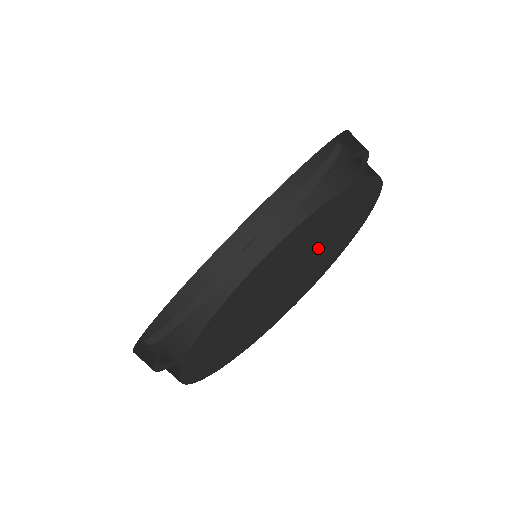
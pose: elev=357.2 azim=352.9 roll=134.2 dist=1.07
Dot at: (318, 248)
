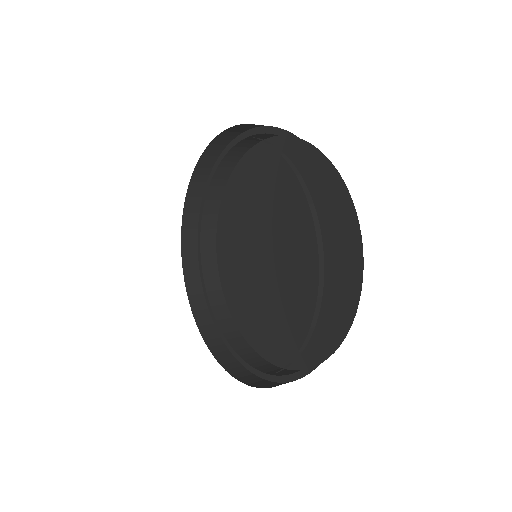
Dot at: (311, 224)
